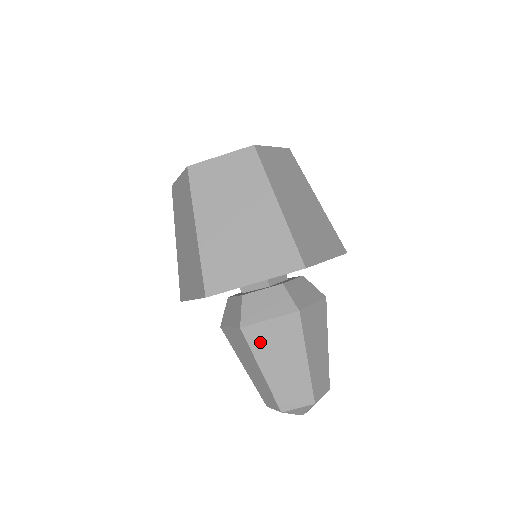
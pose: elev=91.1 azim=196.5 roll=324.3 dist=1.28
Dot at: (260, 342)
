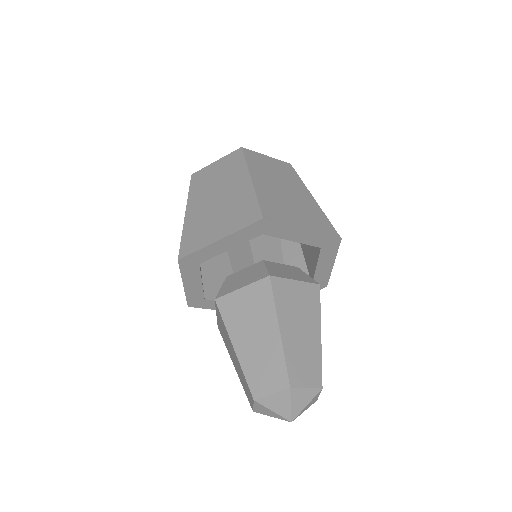
Dot at: (233, 313)
